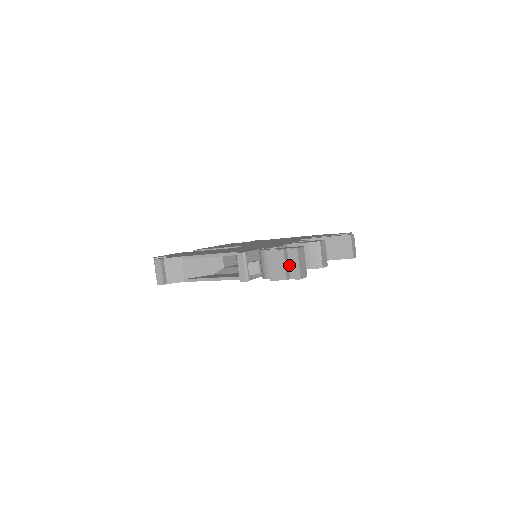
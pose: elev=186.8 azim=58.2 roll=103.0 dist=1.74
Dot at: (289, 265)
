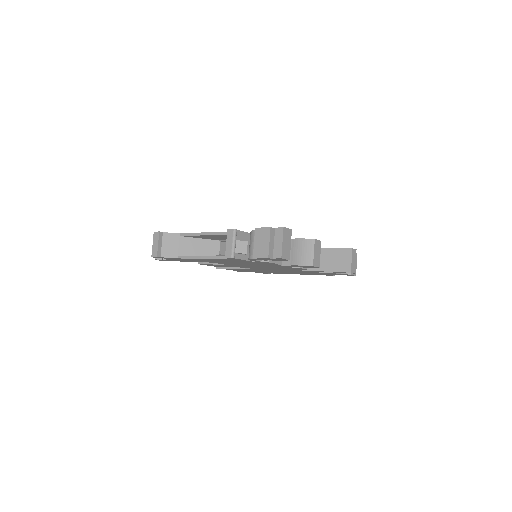
Dot at: (274, 245)
